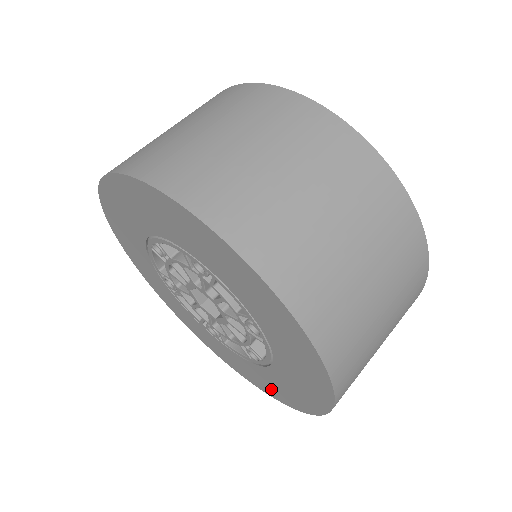
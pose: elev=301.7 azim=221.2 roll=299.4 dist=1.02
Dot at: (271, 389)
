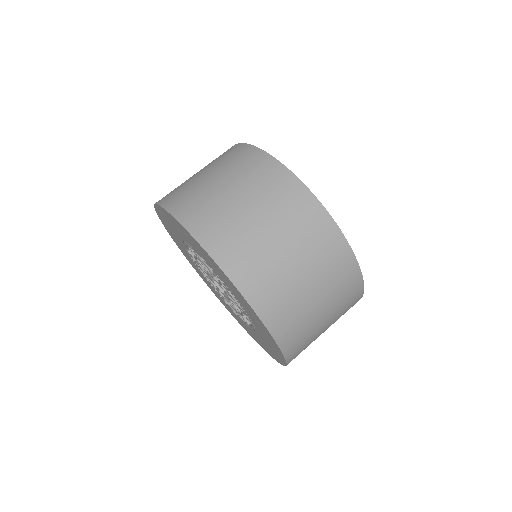
Dot at: (249, 332)
